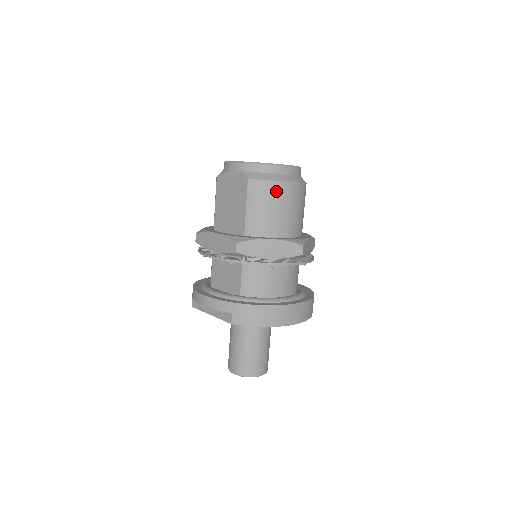
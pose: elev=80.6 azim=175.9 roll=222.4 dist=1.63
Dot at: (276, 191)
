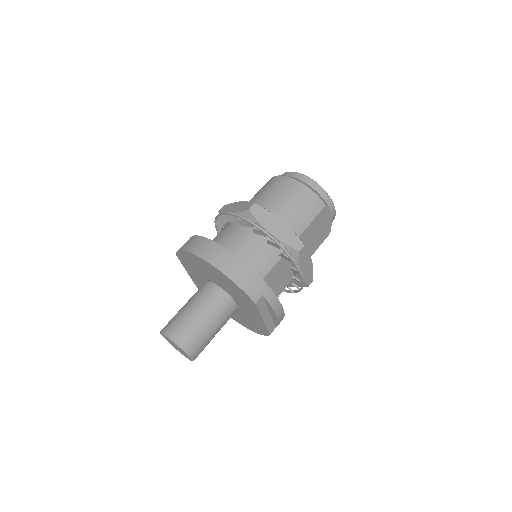
Dot at: (274, 181)
